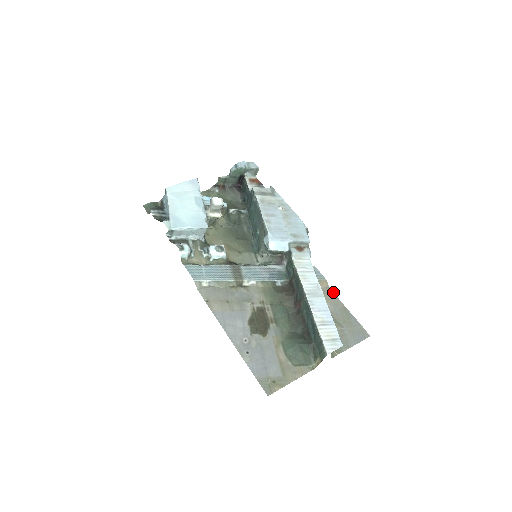
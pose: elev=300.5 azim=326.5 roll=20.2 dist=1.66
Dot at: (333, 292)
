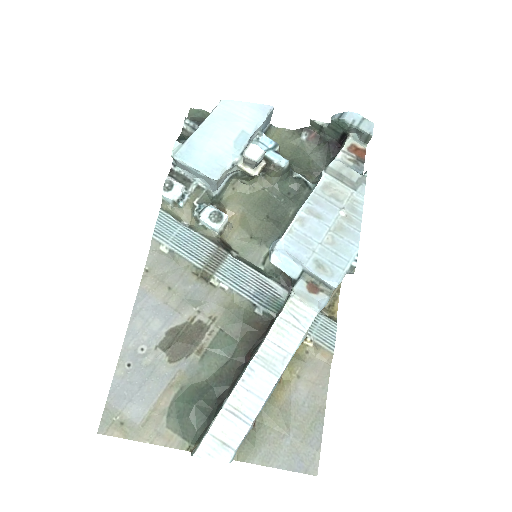
Dot at: (329, 376)
